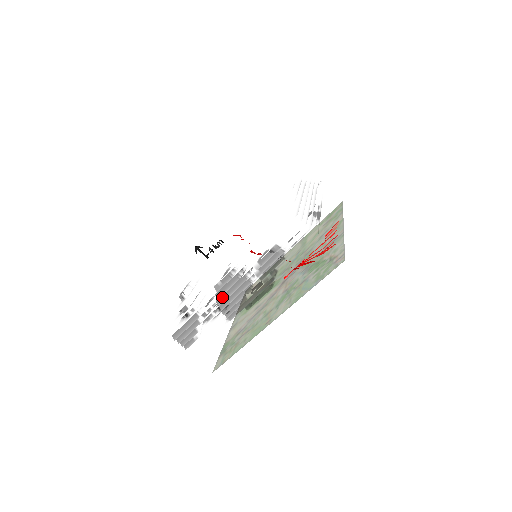
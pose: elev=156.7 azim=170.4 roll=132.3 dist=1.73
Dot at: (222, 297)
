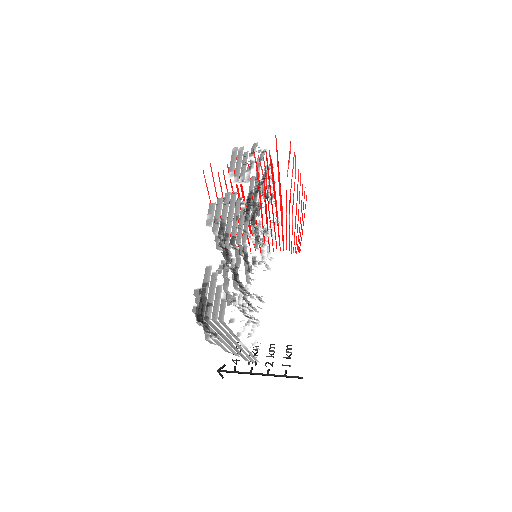
Dot at: (220, 228)
